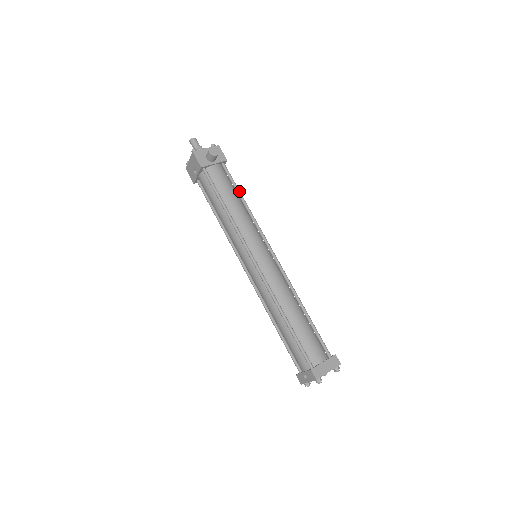
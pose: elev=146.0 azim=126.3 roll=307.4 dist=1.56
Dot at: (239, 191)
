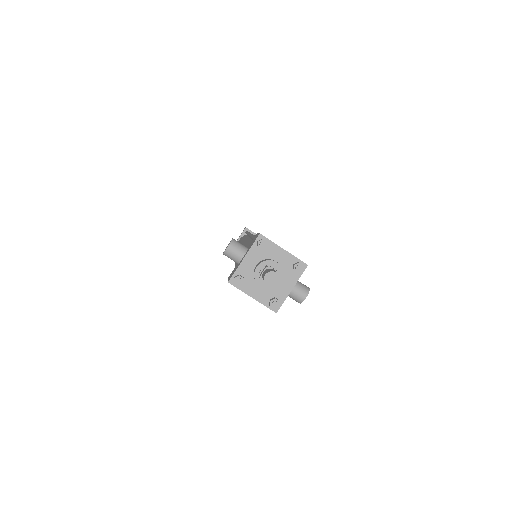
Dot at: occluded
